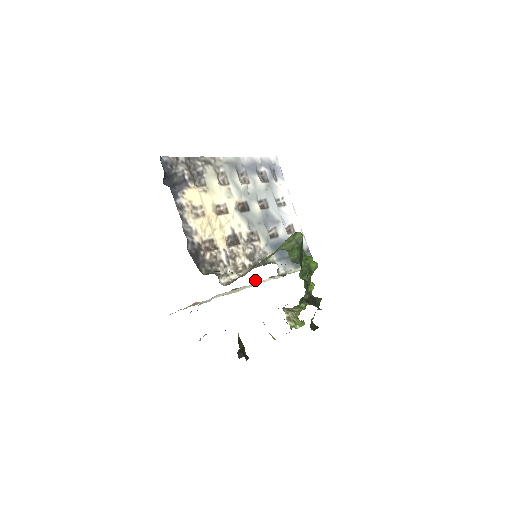
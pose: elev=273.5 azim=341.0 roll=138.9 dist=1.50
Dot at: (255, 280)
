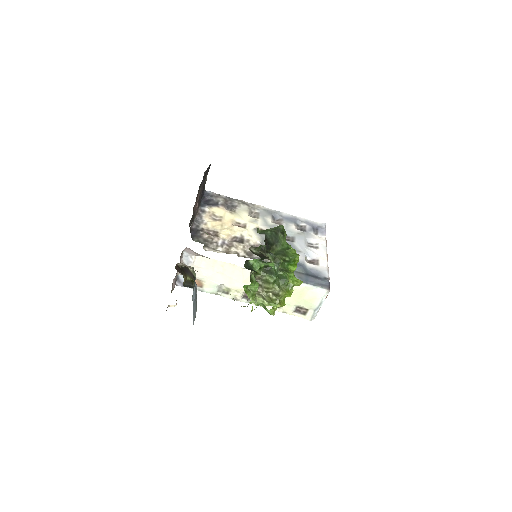
Dot at: occluded
